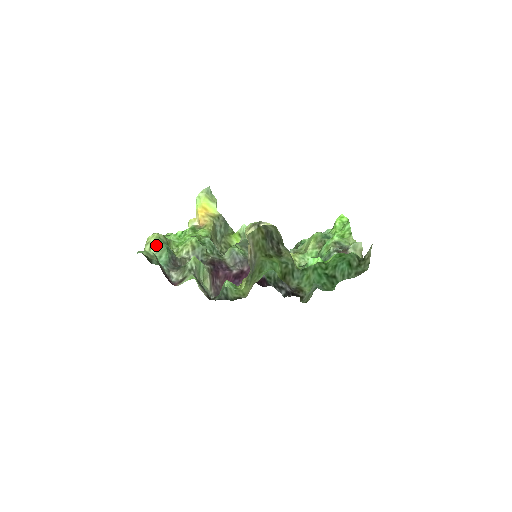
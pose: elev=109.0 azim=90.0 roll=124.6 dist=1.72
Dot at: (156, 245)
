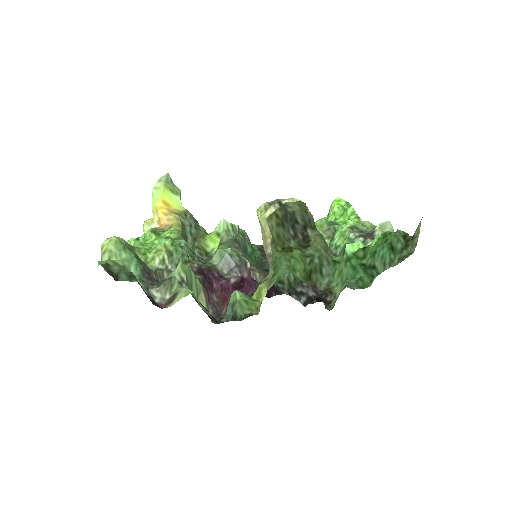
Dot at: (118, 253)
